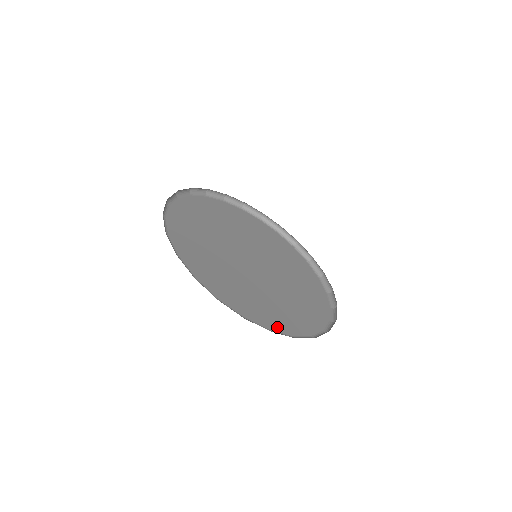
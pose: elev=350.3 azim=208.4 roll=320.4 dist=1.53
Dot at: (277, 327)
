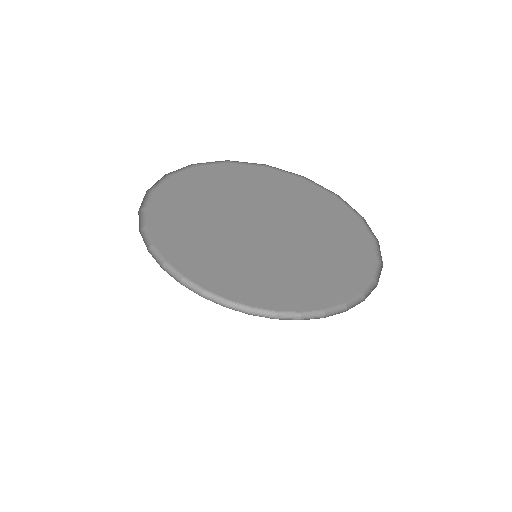
Dot at: occluded
